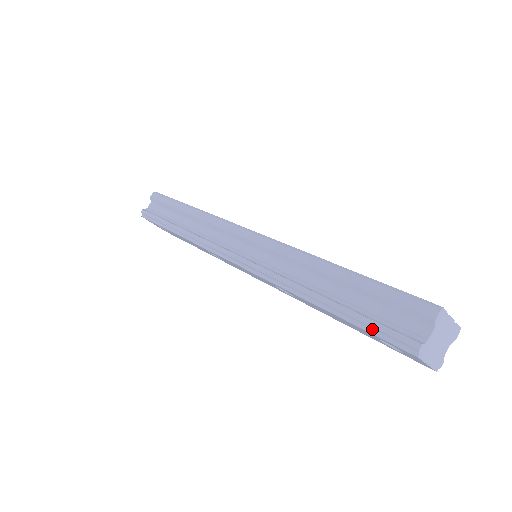
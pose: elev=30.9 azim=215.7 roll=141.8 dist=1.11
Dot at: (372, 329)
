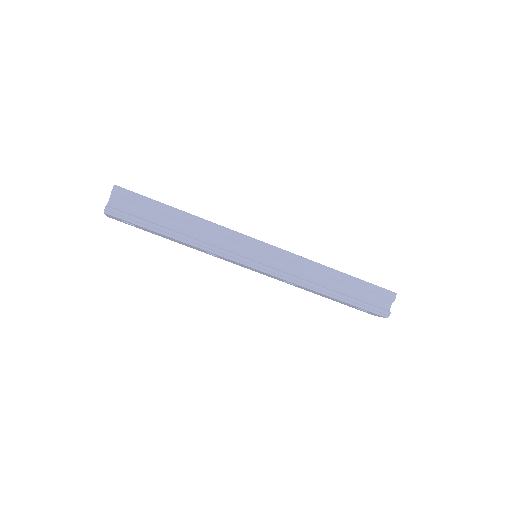
Dot at: (365, 308)
